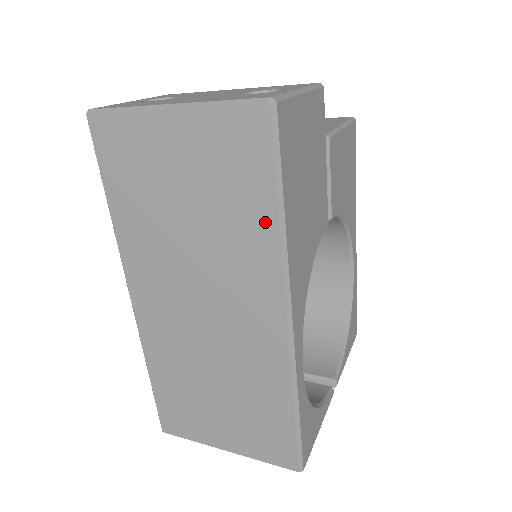
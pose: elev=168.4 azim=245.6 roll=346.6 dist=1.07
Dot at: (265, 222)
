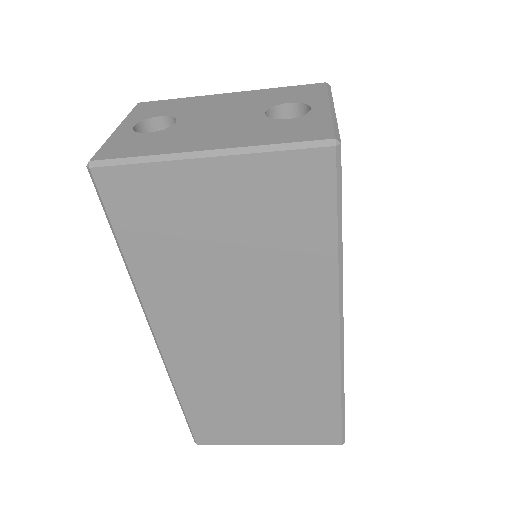
Dot at: (322, 256)
